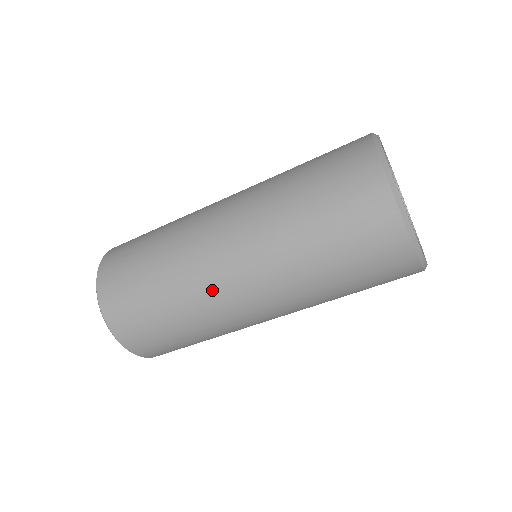
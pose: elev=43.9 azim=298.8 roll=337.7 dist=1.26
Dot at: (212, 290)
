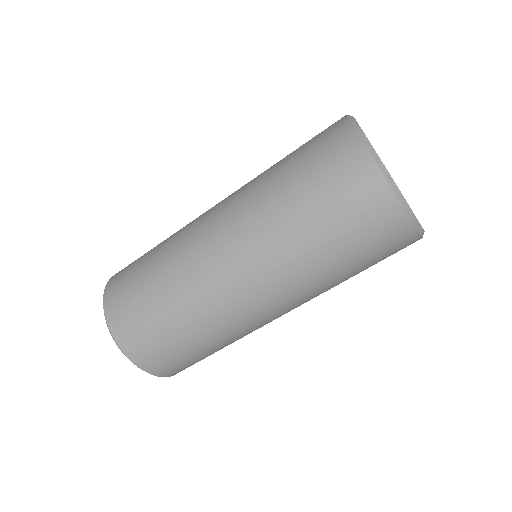
Dot at: (214, 288)
